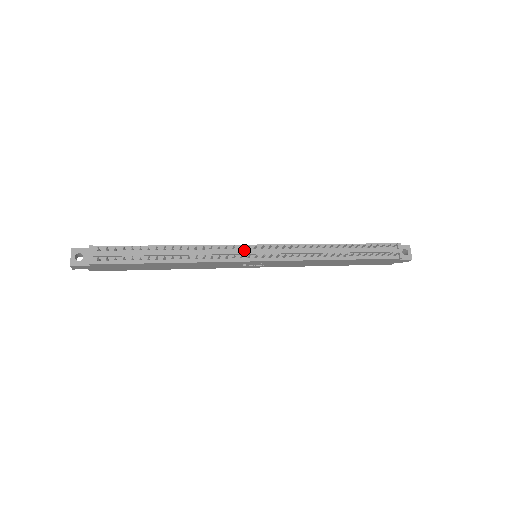
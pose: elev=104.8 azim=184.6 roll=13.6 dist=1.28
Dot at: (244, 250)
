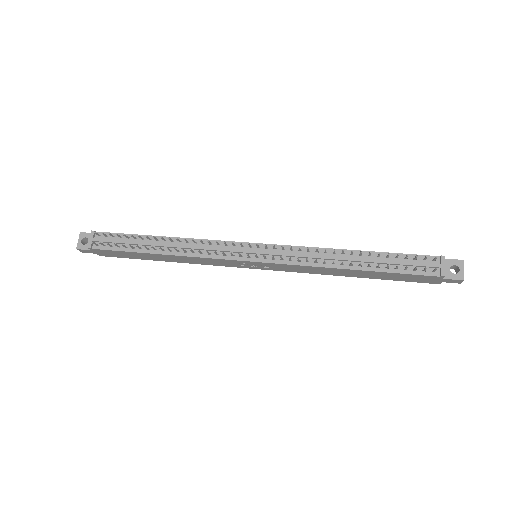
Dot at: (238, 248)
